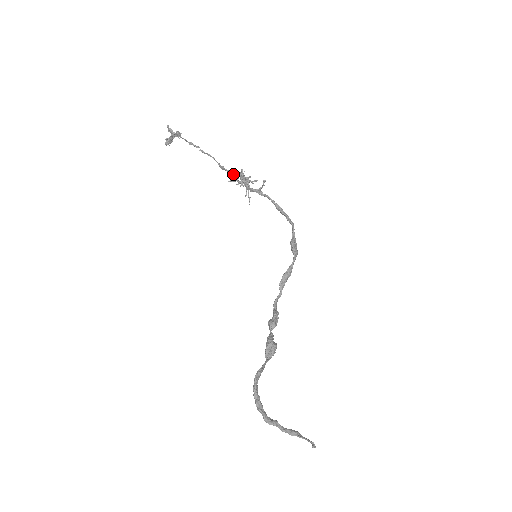
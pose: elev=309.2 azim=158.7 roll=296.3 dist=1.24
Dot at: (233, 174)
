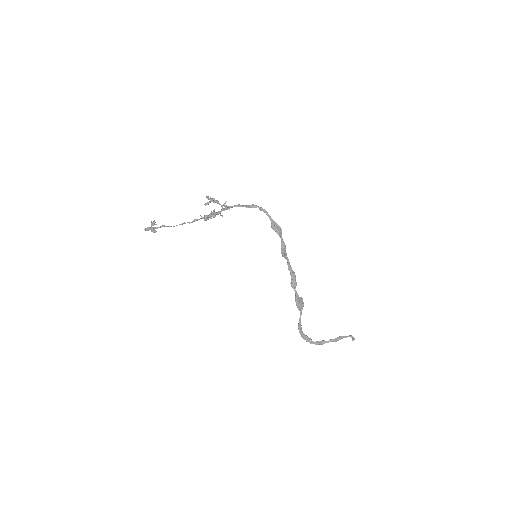
Dot at: (203, 217)
